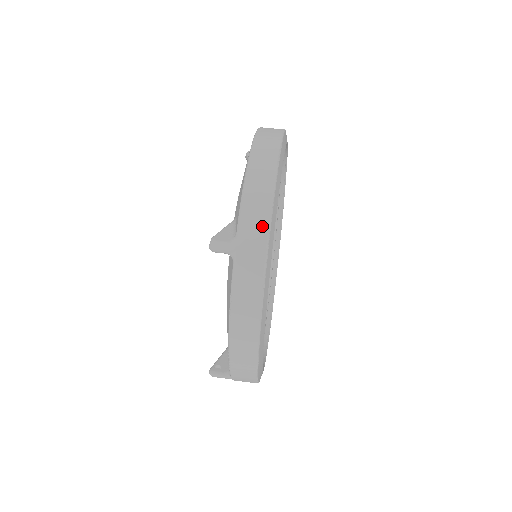
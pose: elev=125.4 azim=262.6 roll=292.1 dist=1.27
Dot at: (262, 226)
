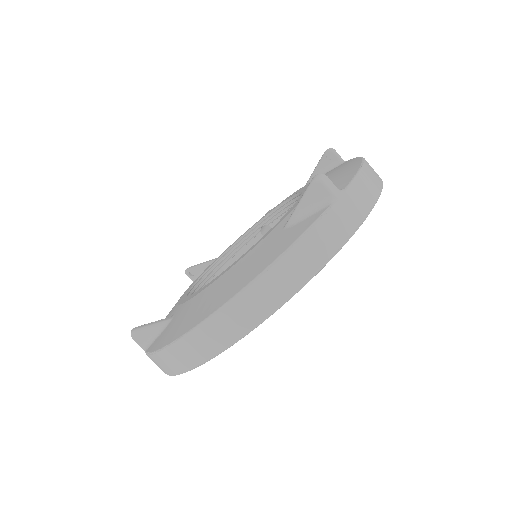
Dot at: occluded
